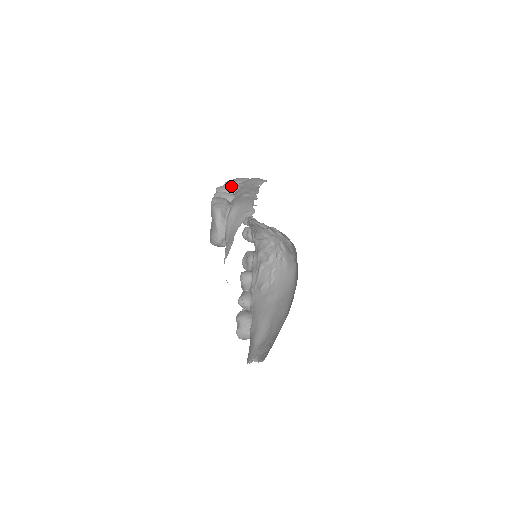
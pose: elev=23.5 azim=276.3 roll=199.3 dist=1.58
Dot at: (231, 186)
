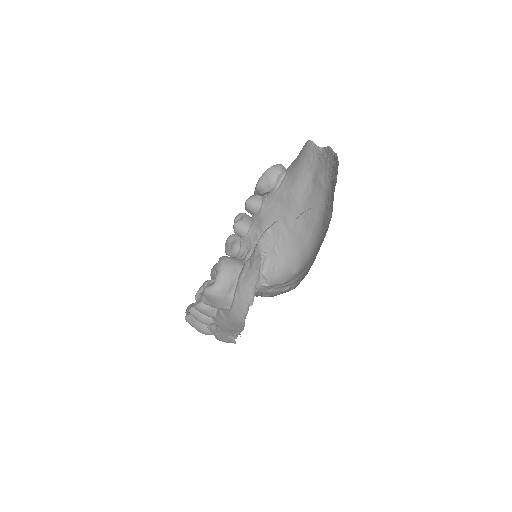
Dot at: occluded
